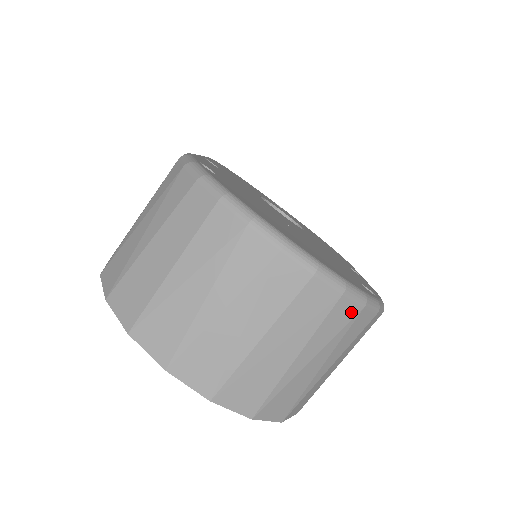
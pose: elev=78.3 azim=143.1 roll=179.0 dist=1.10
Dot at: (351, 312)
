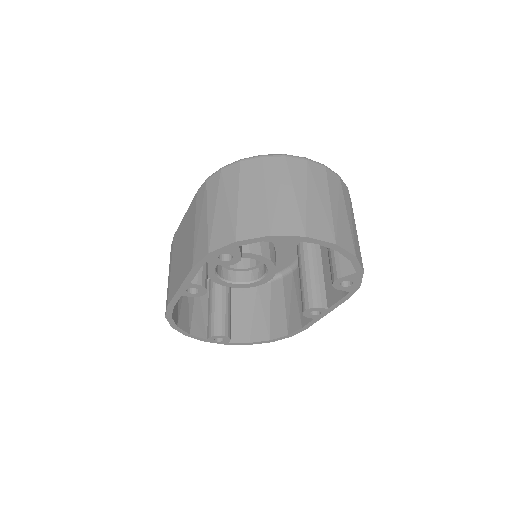
Dot at: (346, 190)
